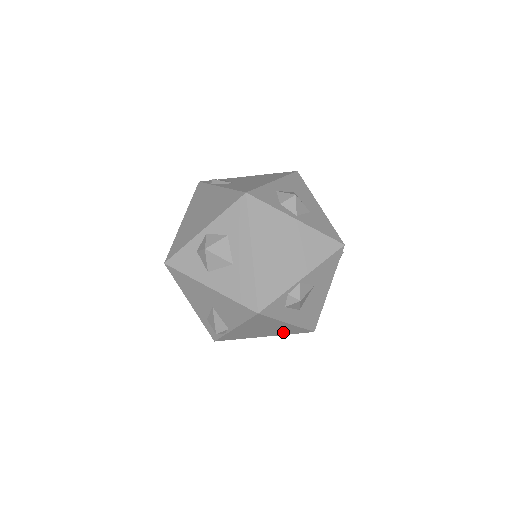
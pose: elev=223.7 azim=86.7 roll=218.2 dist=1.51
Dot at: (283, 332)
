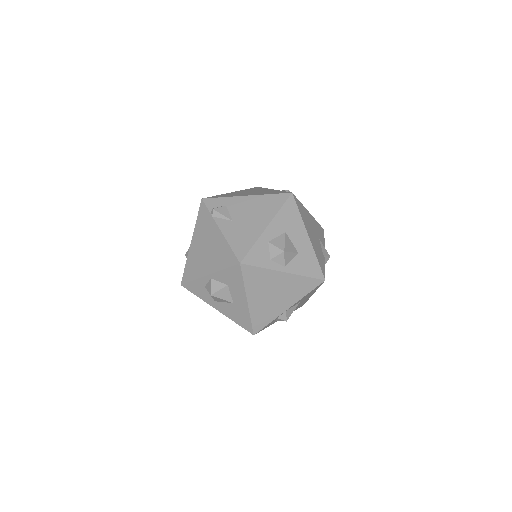
Dot at: occluded
